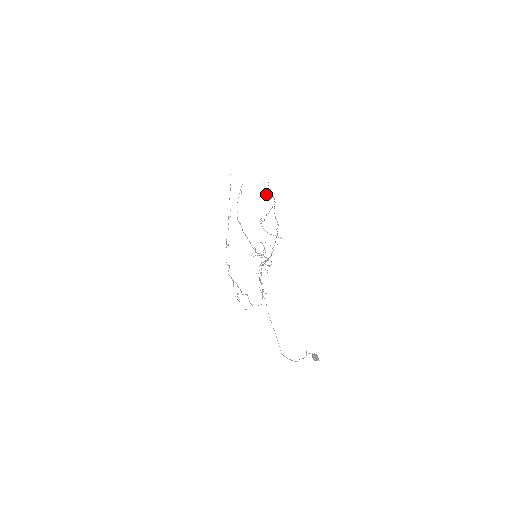
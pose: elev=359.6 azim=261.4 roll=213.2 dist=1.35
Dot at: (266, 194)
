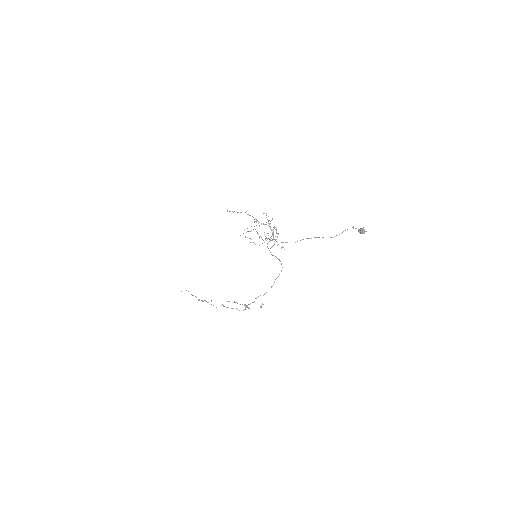
Dot at: (243, 233)
